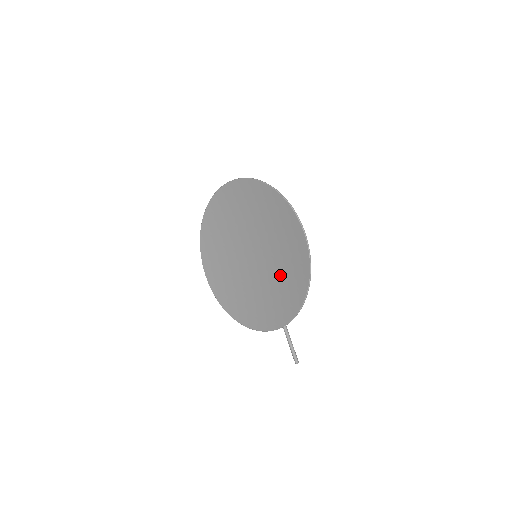
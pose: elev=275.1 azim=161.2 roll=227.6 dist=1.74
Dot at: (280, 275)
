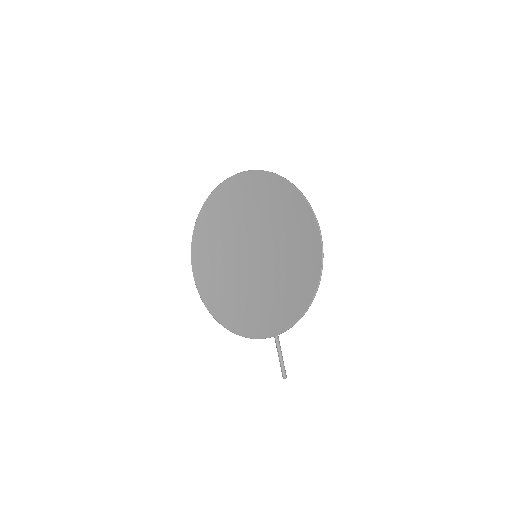
Dot at: (283, 278)
